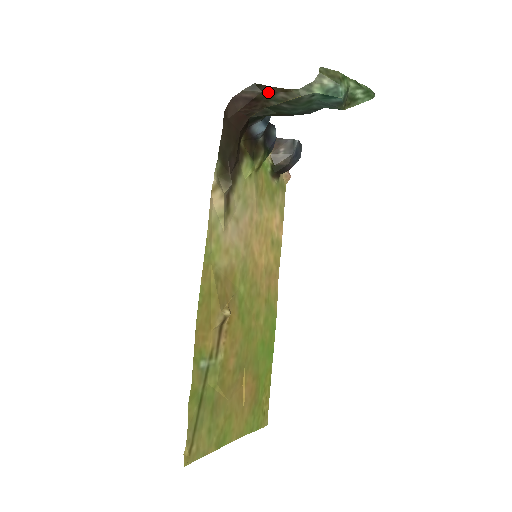
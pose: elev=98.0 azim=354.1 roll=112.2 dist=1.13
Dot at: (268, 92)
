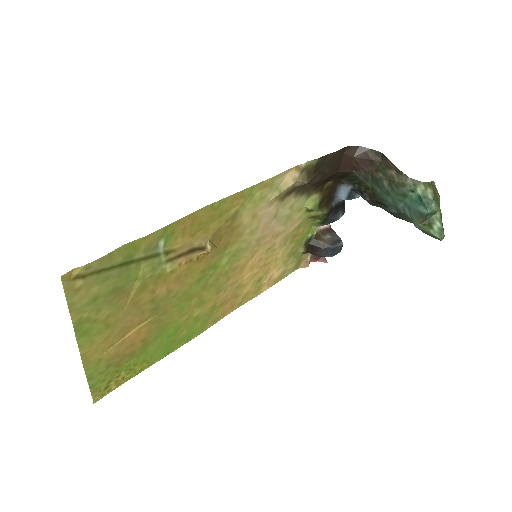
Dot at: (385, 164)
